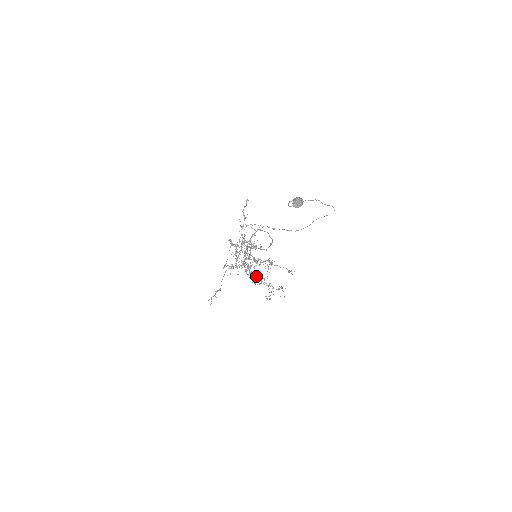
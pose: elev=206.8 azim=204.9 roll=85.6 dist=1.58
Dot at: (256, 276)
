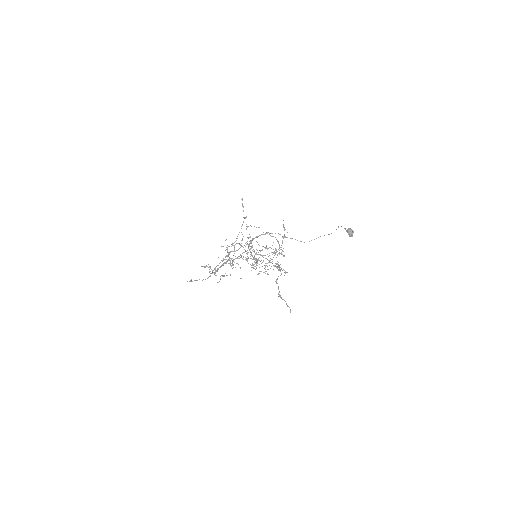
Dot at: occluded
